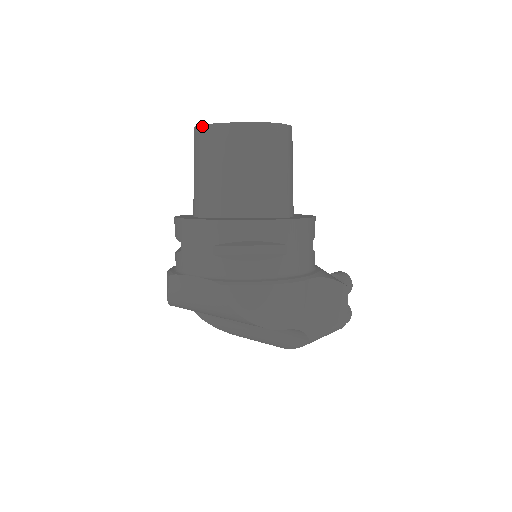
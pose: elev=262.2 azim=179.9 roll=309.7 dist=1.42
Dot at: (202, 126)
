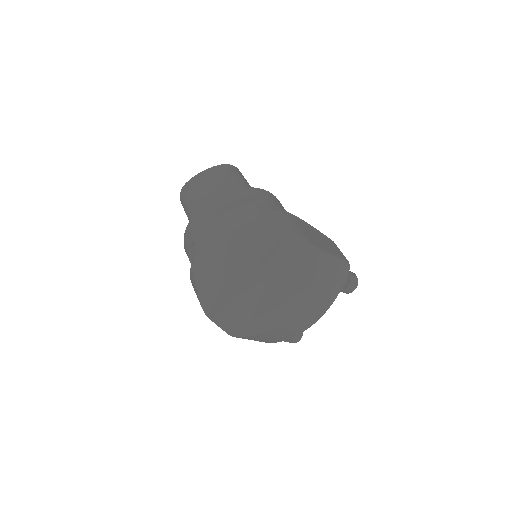
Dot at: (184, 186)
